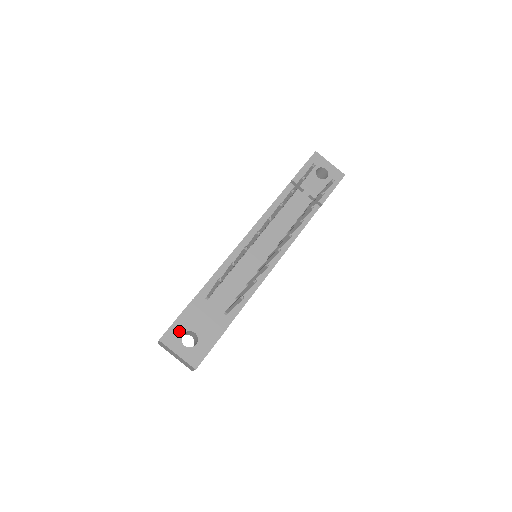
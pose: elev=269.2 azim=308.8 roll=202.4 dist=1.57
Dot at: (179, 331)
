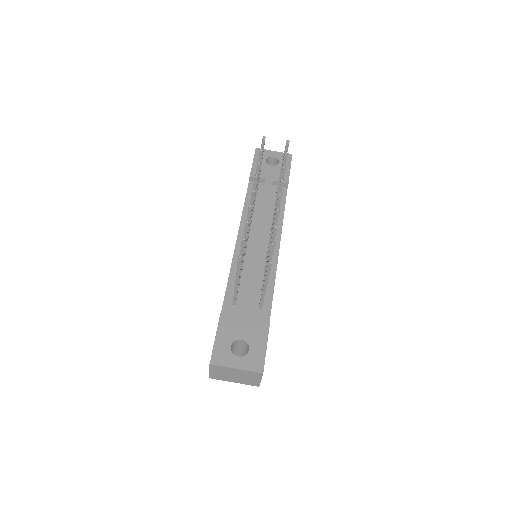
Dot at: (225, 346)
